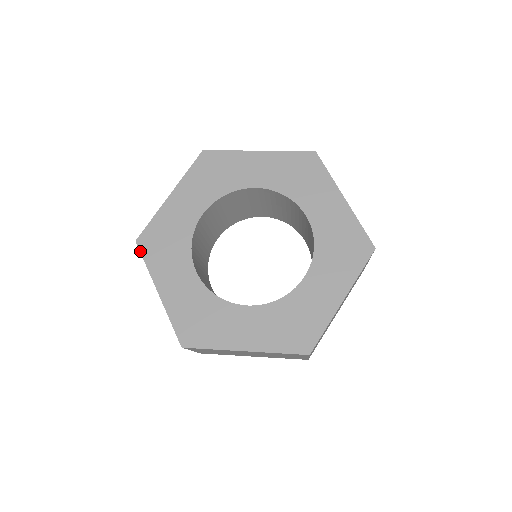
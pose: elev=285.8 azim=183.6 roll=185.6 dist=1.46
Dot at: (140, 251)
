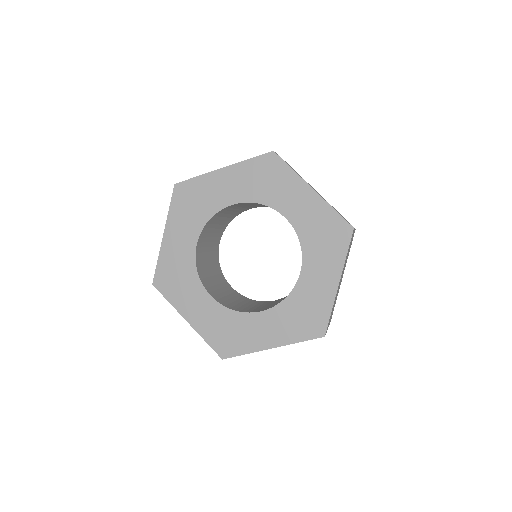
Dot at: (172, 195)
